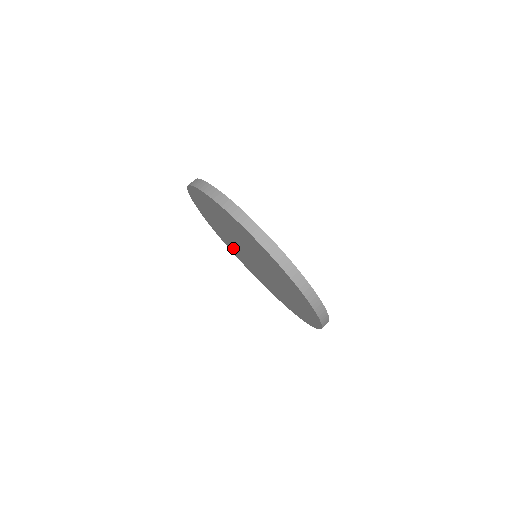
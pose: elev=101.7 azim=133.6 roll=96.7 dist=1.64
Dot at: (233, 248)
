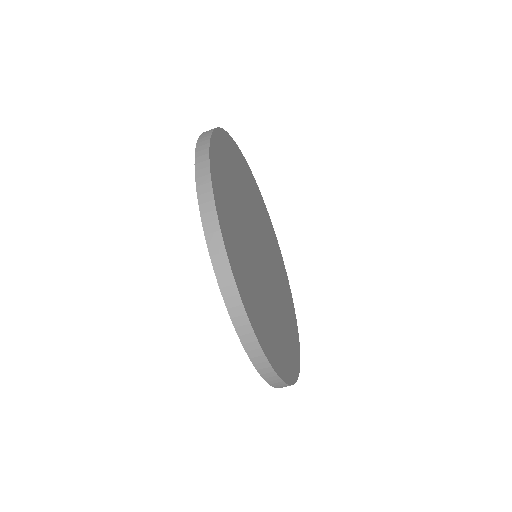
Dot at: occluded
